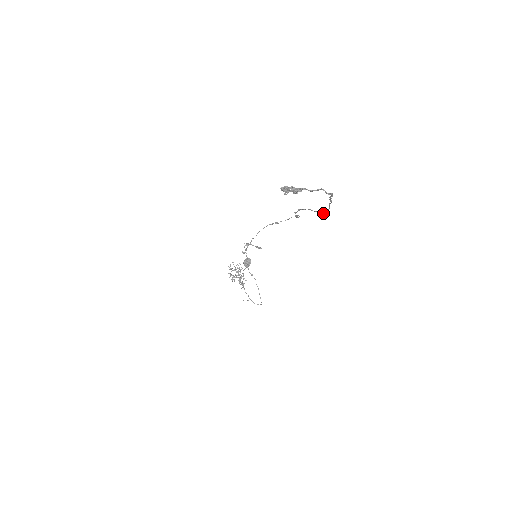
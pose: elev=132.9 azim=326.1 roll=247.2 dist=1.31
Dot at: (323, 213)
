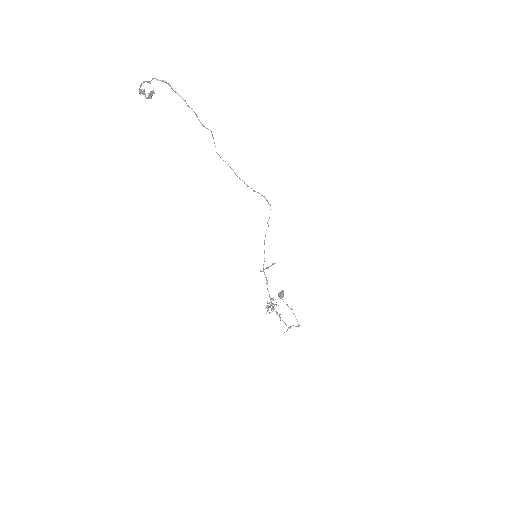
Dot at: occluded
